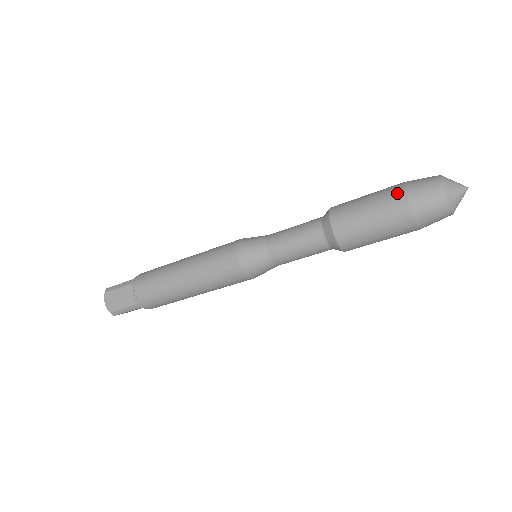
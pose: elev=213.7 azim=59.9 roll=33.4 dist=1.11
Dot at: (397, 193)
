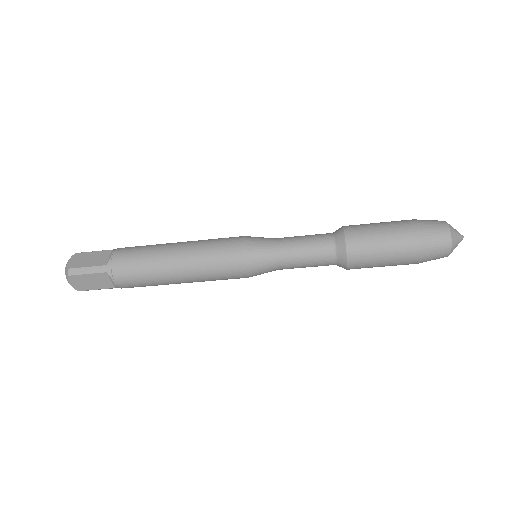
Dot at: (406, 220)
